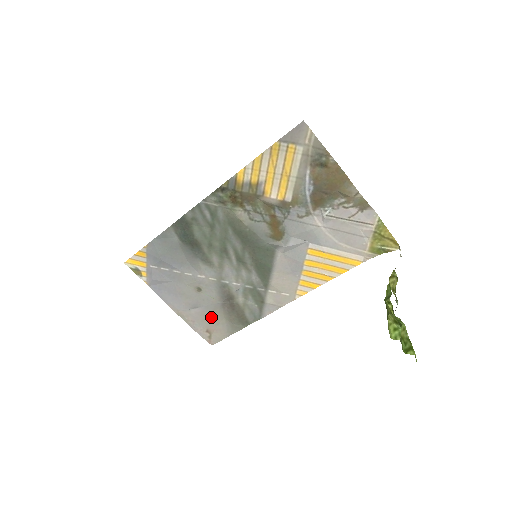
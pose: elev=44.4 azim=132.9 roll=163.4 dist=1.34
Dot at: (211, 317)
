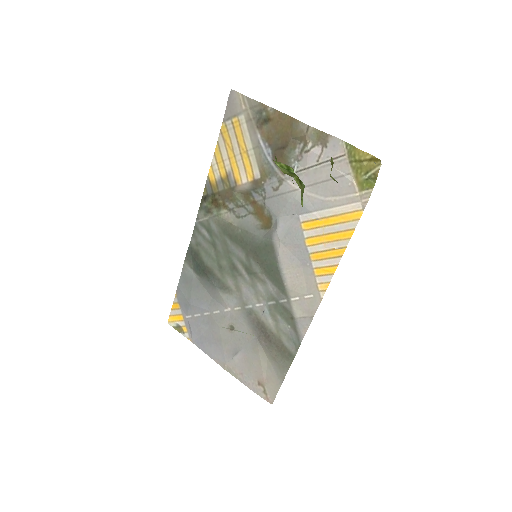
Dot at: (255, 361)
